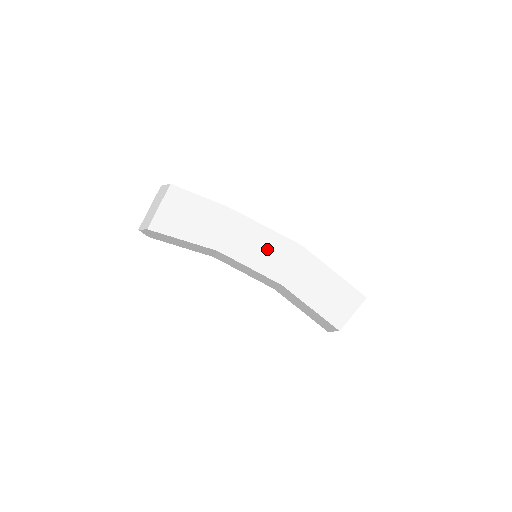
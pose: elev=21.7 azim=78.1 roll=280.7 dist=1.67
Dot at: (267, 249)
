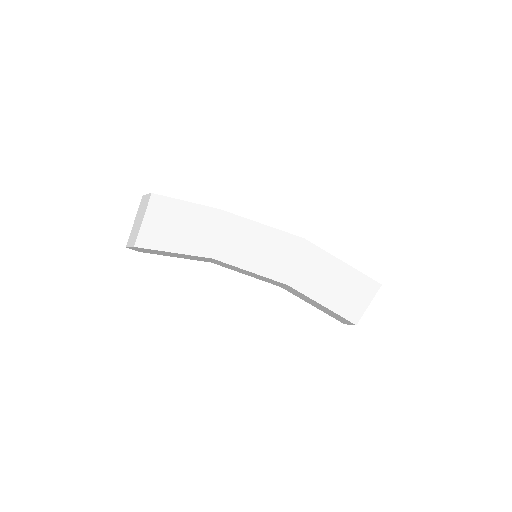
Dot at: (266, 248)
